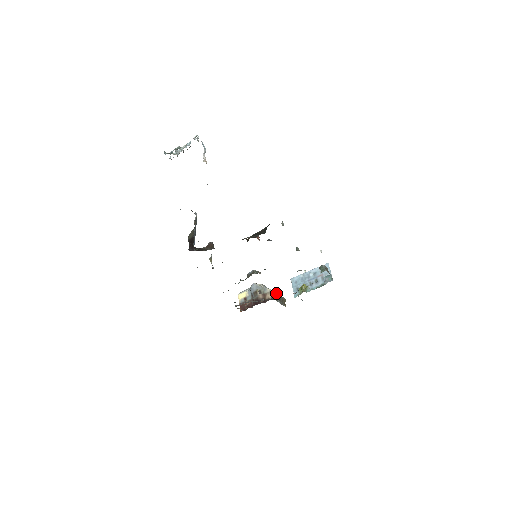
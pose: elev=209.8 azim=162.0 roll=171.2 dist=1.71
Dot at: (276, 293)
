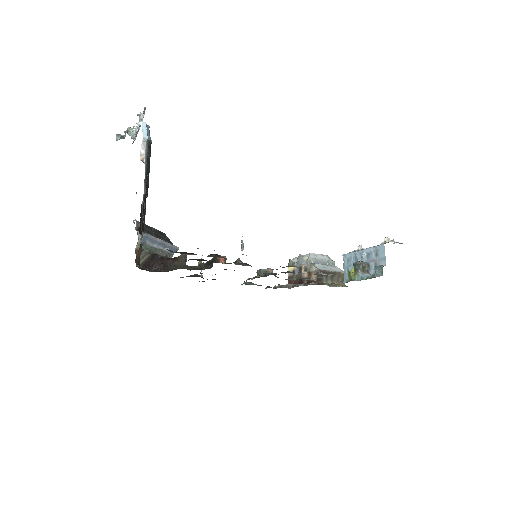
Dot at: (325, 271)
